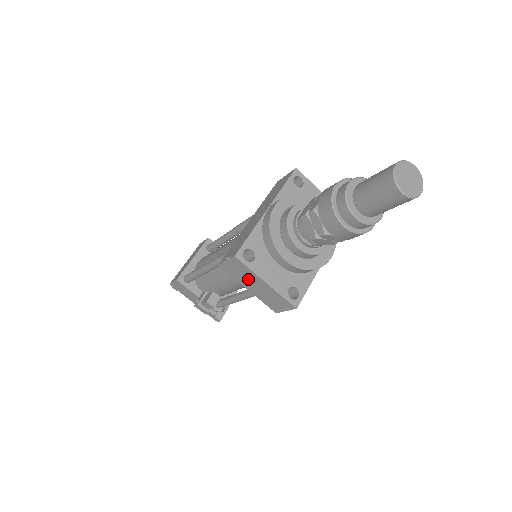
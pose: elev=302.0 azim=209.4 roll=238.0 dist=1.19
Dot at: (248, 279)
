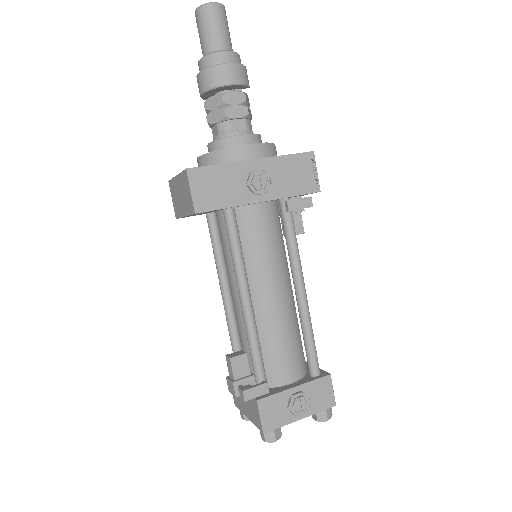
Dot at: (178, 197)
